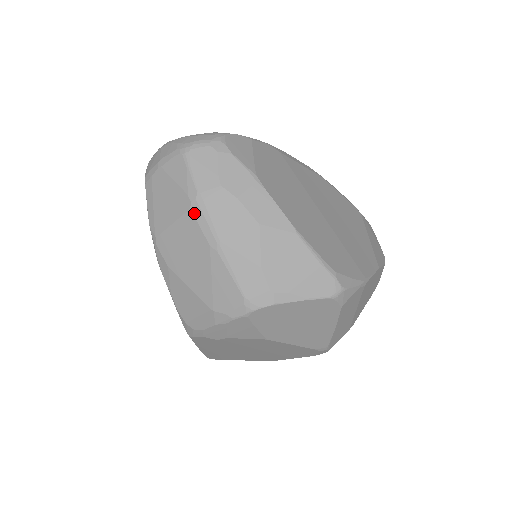
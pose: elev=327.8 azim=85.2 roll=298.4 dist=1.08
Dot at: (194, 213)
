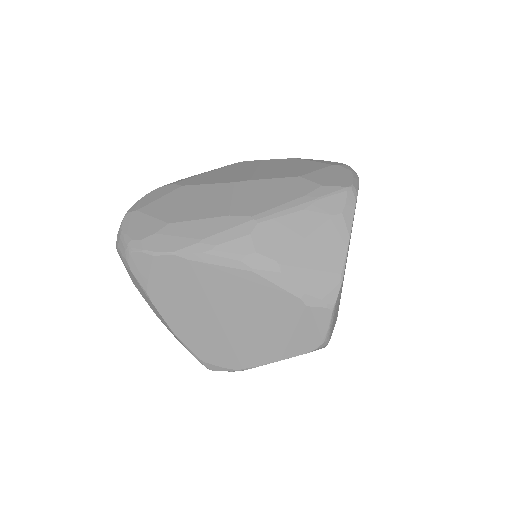
Dot at: occluded
